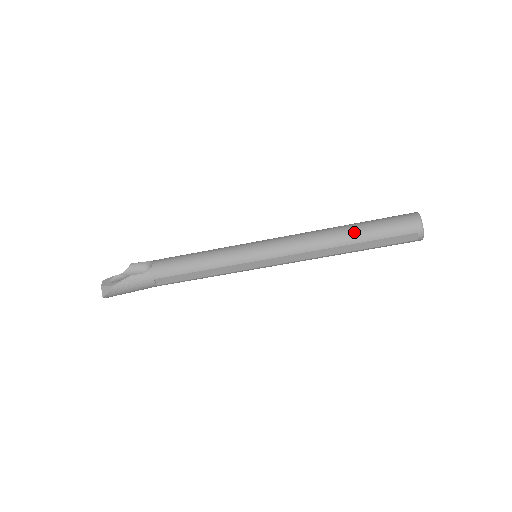
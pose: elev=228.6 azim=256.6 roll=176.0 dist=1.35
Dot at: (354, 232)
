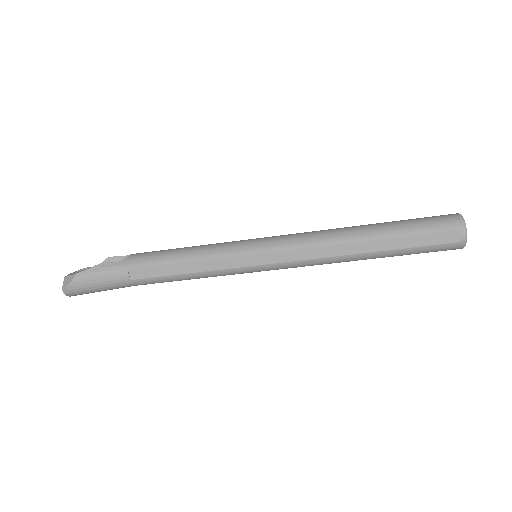
Dot at: (378, 226)
